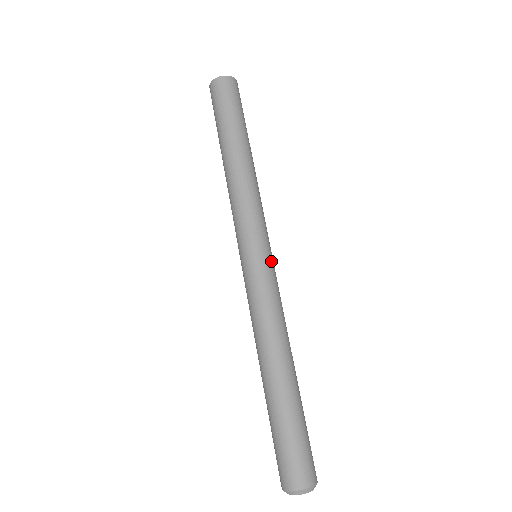
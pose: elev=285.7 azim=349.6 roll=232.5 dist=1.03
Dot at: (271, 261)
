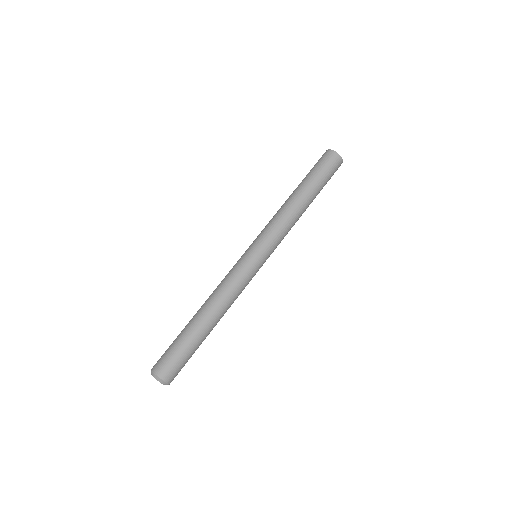
Dot at: (252, 259)
